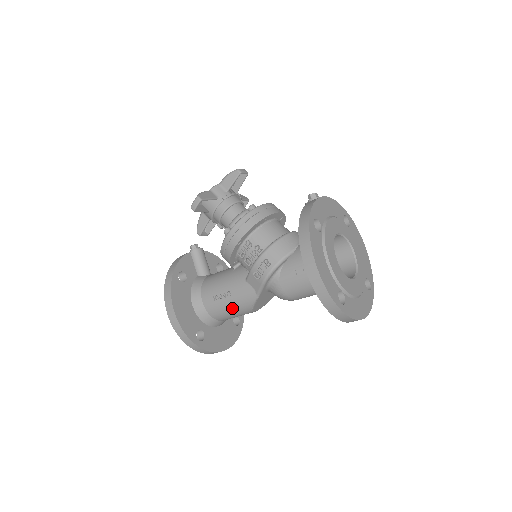
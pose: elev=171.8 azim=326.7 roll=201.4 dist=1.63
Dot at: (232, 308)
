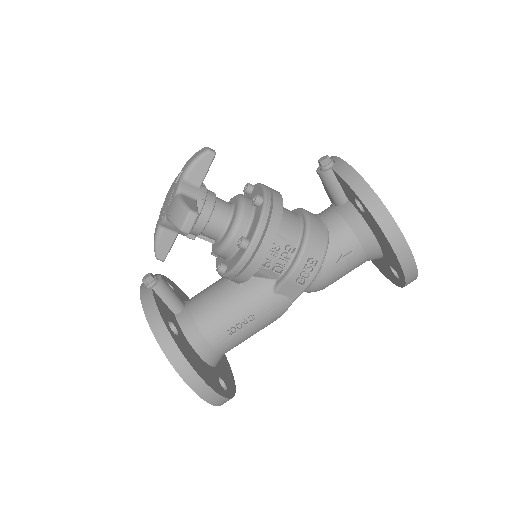
Dot at: (254, 331)
